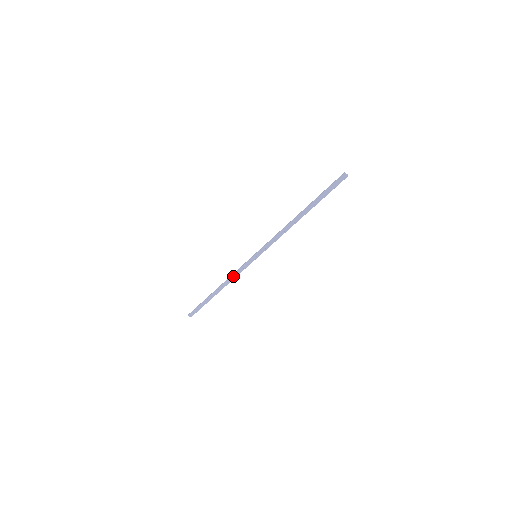
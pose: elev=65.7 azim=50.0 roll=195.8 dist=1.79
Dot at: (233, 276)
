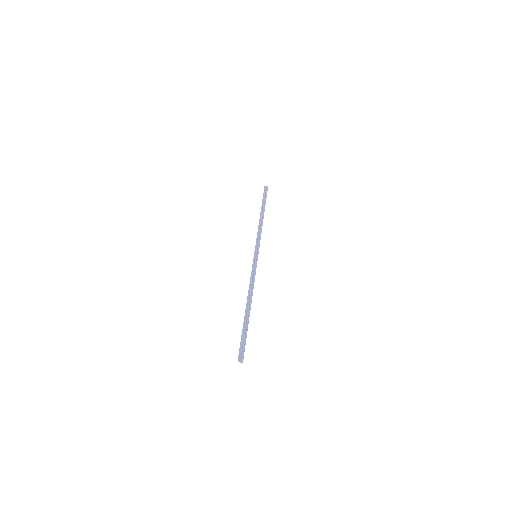
Dot at: (251, 283)
